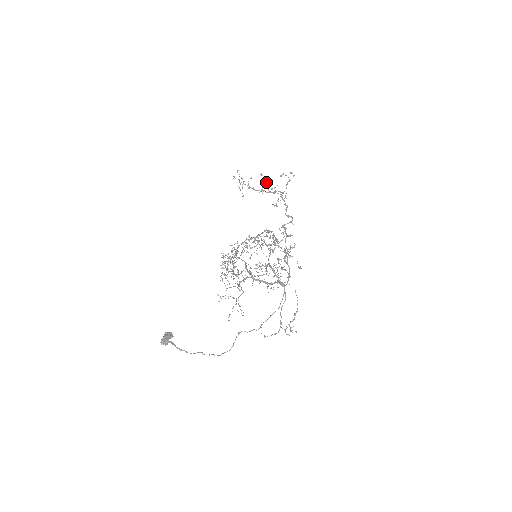
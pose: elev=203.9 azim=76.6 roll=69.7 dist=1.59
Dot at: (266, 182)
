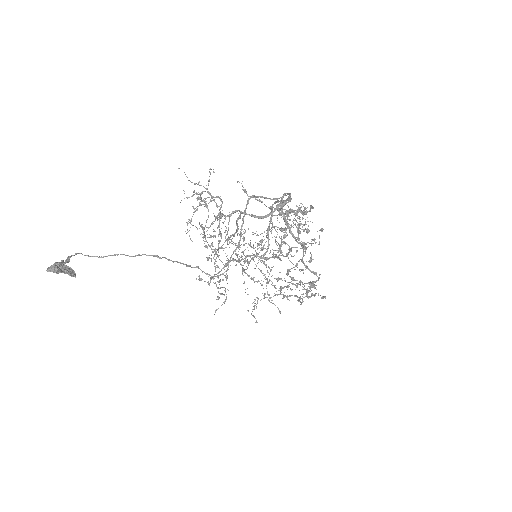
Dot at: occluded
